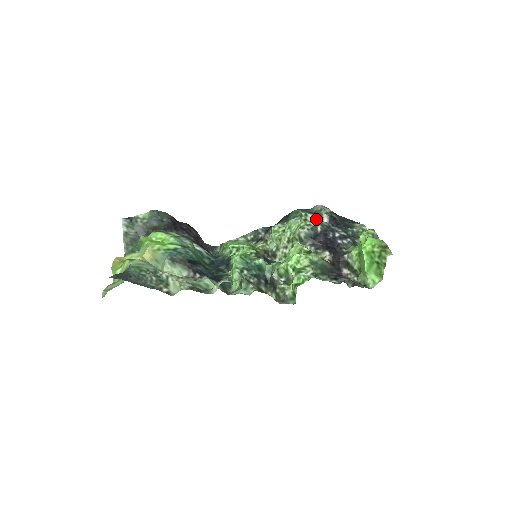
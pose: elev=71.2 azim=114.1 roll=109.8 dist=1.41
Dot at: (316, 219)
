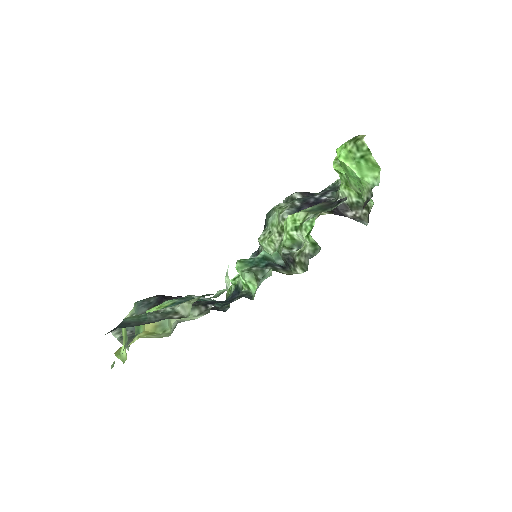
Dot at: (289, 202)
